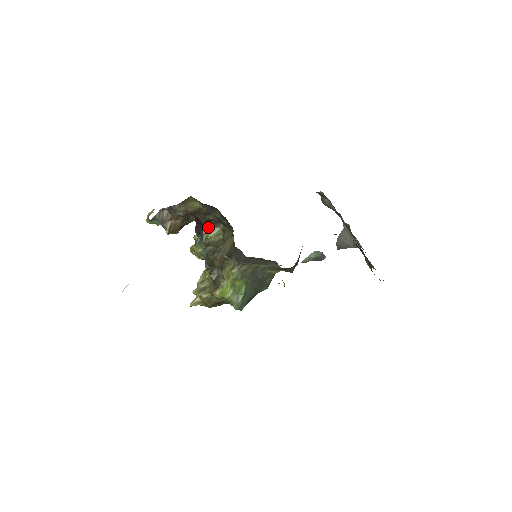
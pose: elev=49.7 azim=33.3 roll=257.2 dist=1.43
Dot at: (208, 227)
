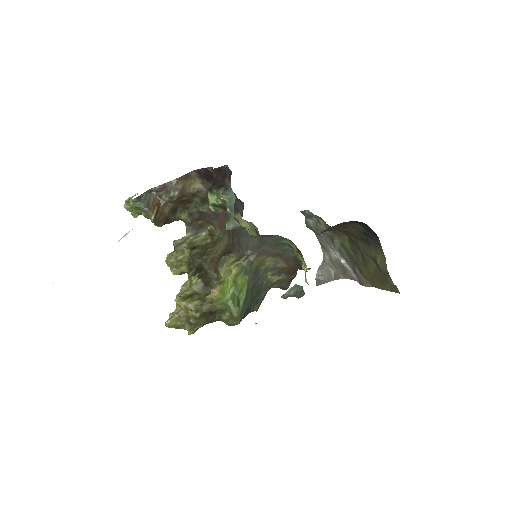
Dot at: (192, 231)
